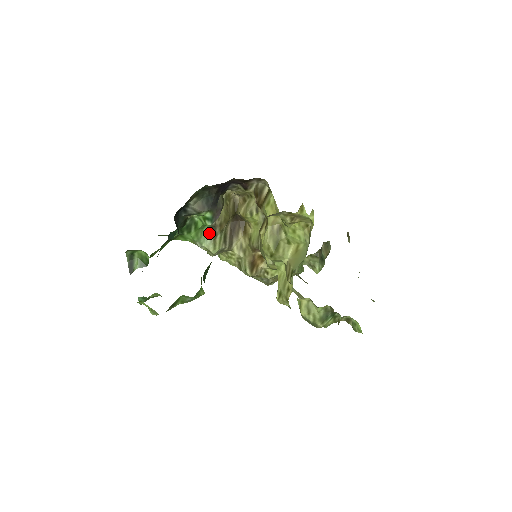
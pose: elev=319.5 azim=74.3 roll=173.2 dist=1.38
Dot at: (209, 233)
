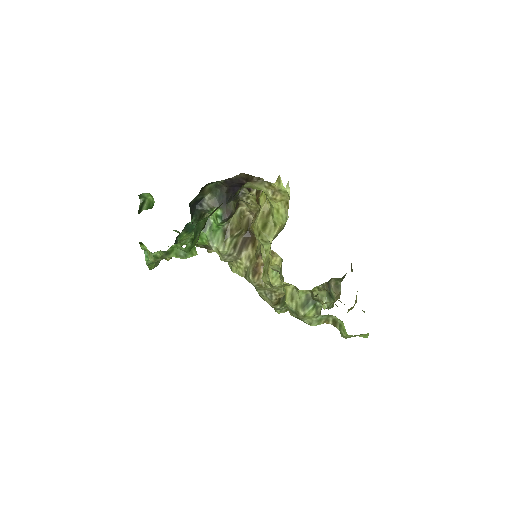
Dot at: (221, 236)
